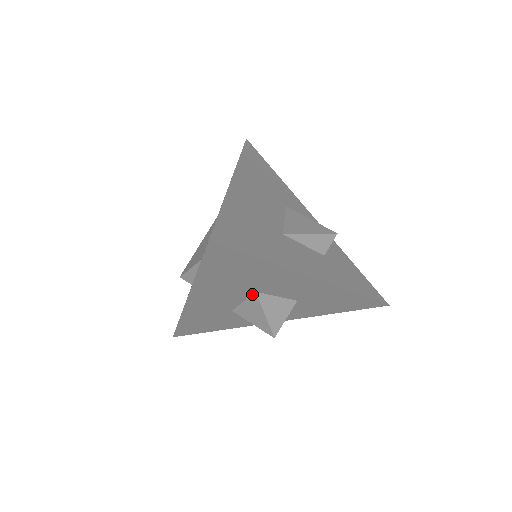
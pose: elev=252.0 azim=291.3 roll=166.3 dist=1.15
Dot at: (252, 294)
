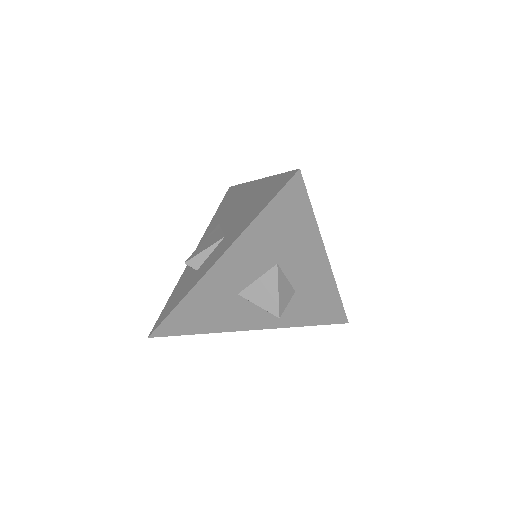
Dot at: (272, 267)
